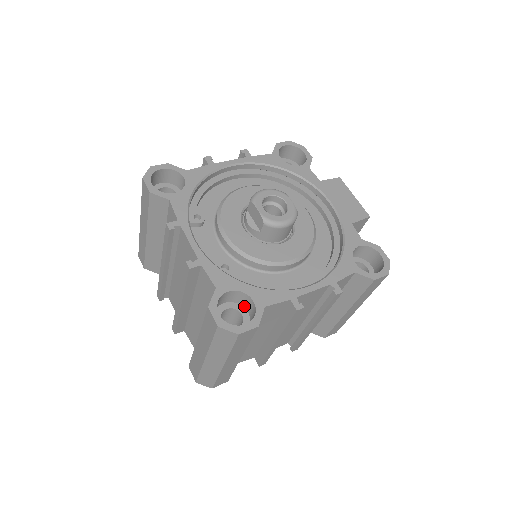
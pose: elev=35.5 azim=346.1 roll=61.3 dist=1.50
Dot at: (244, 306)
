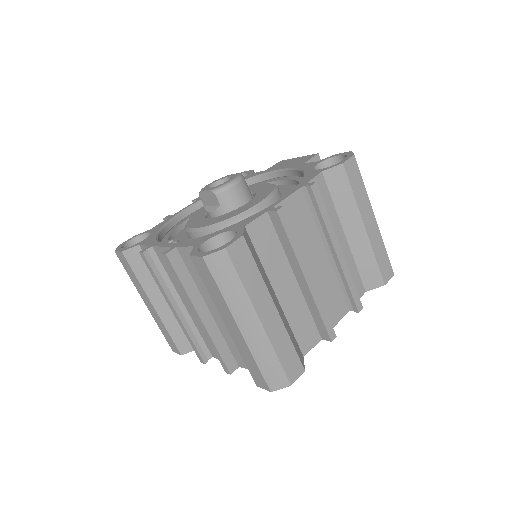
Dot at: occluded
